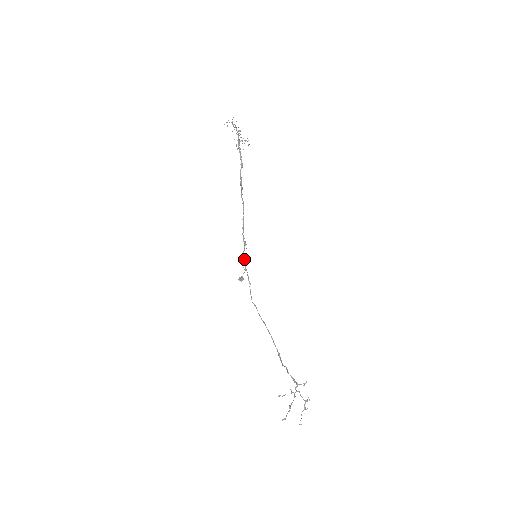
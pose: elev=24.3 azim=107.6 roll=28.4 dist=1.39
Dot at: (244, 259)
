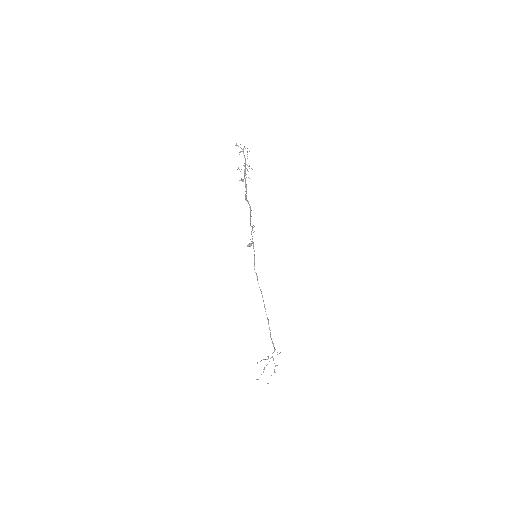
Dot at: (252, 236)
